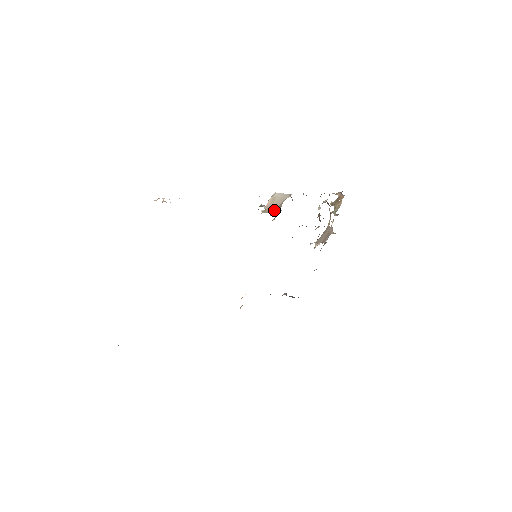
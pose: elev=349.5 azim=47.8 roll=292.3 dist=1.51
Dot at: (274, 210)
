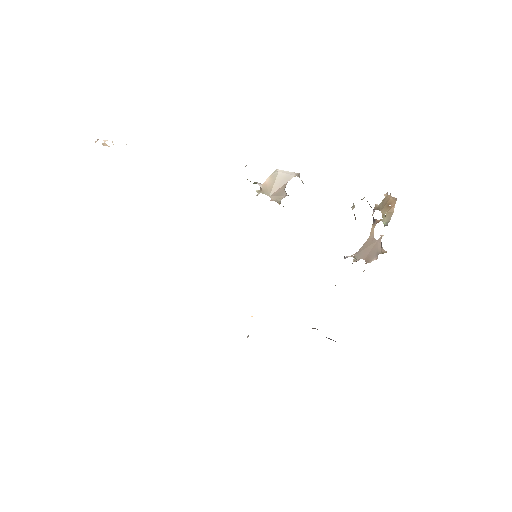
Dot at: (276, 193)
